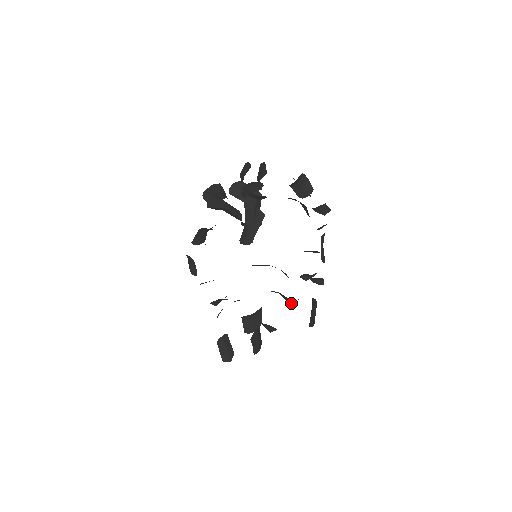
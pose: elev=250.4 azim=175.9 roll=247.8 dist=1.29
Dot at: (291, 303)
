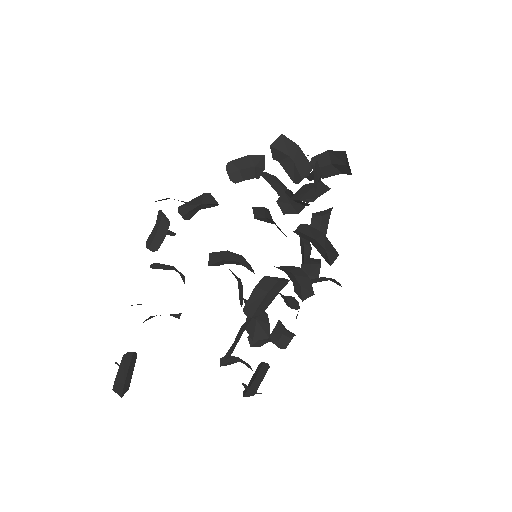
Dot at: (227, 361)
